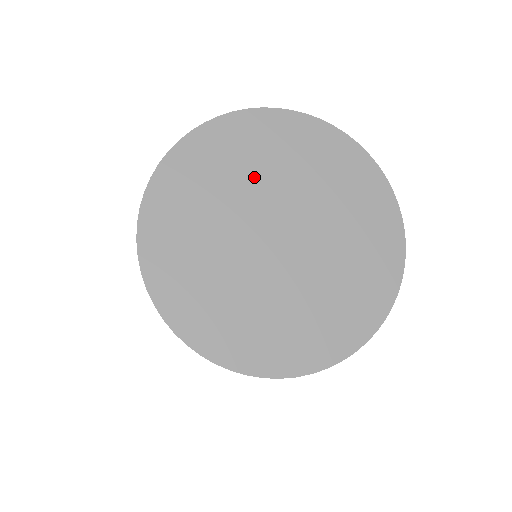
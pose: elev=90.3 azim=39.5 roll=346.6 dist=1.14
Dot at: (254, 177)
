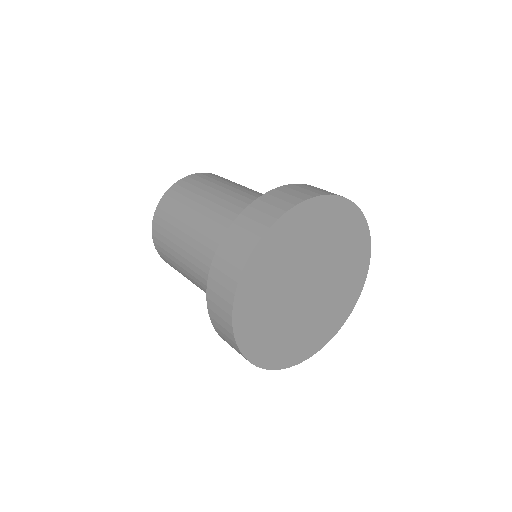
Dot at: (302, 251)
